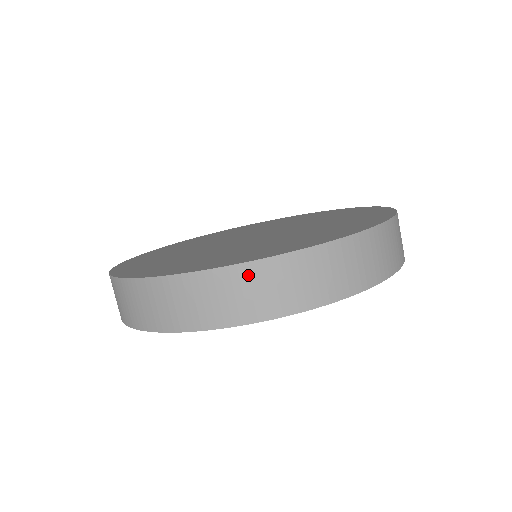
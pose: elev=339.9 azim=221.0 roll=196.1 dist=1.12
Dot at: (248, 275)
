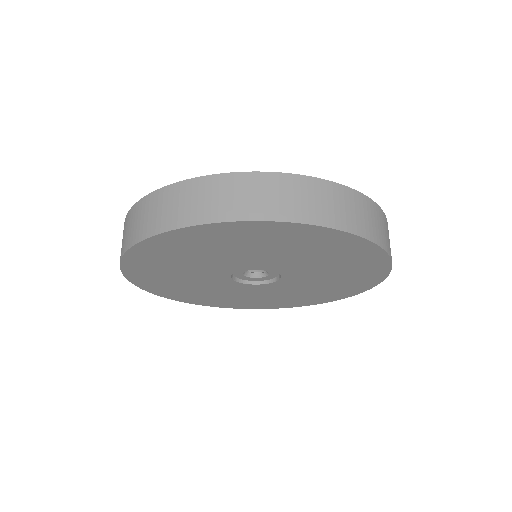
Dot at: (139, 209)
